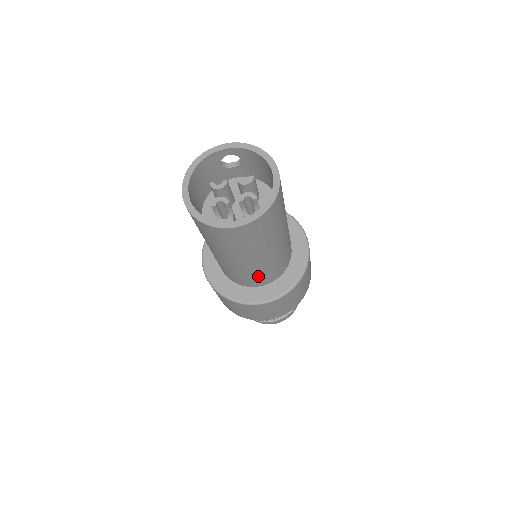
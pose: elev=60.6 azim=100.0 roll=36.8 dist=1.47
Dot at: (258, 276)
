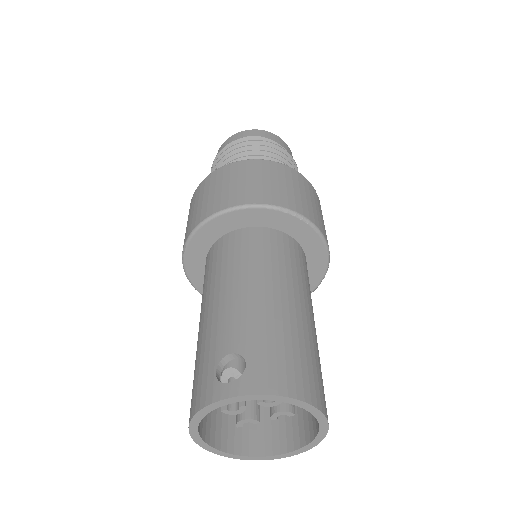
Dot at: occluded
